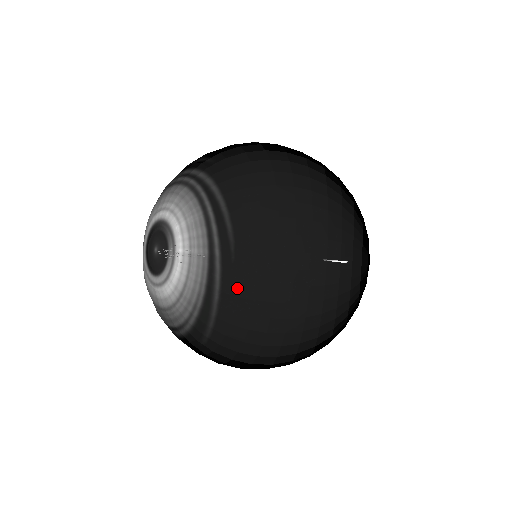
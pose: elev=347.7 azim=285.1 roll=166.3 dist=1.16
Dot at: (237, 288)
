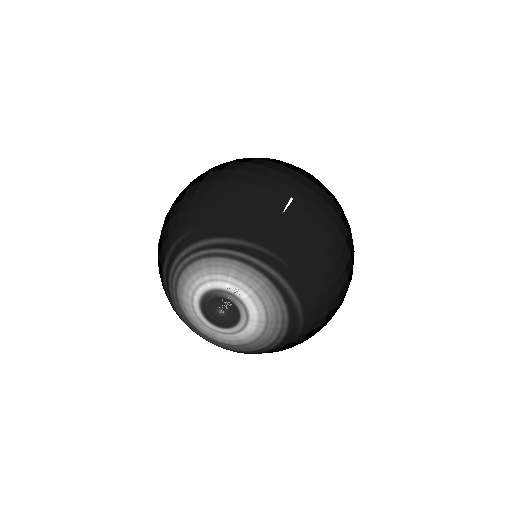
Dot at: (306, 281)
